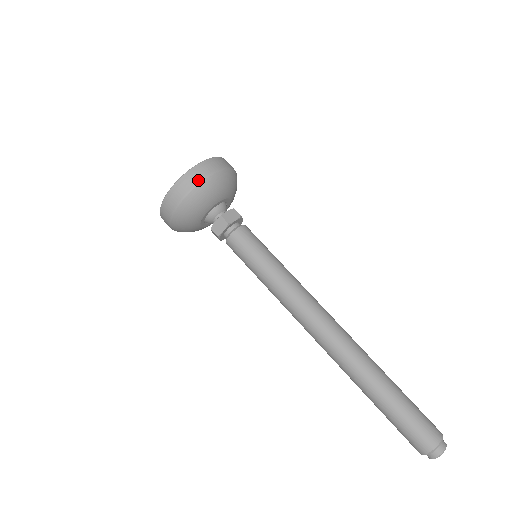
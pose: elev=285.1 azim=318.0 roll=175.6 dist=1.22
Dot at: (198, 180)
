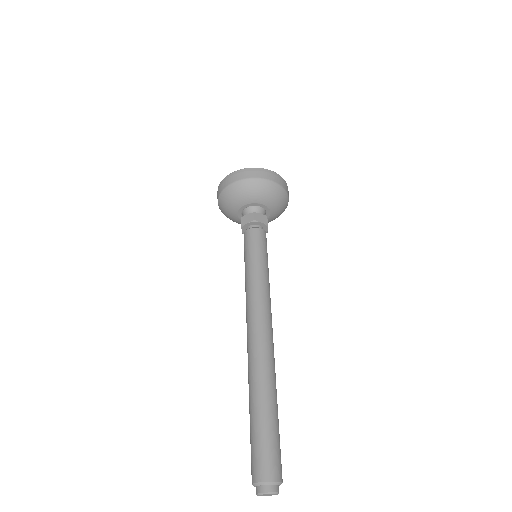
Dot at: (223, 188)
